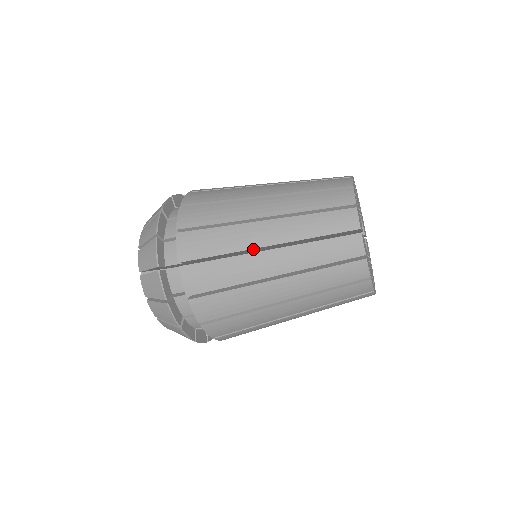
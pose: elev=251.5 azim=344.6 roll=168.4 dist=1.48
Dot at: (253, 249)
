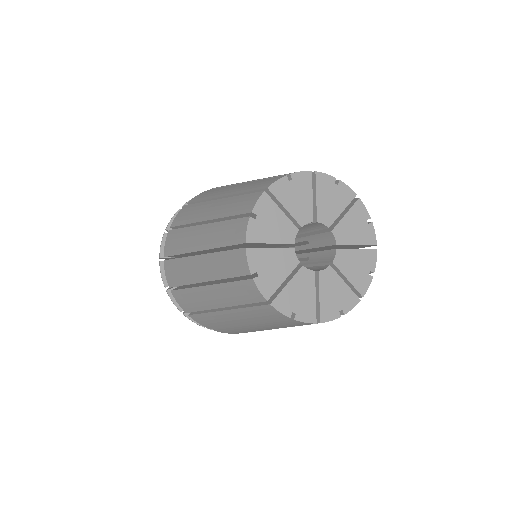
Dot at: (197, 252)
